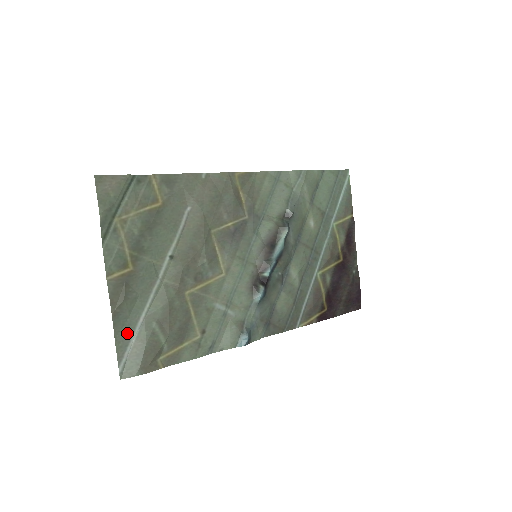
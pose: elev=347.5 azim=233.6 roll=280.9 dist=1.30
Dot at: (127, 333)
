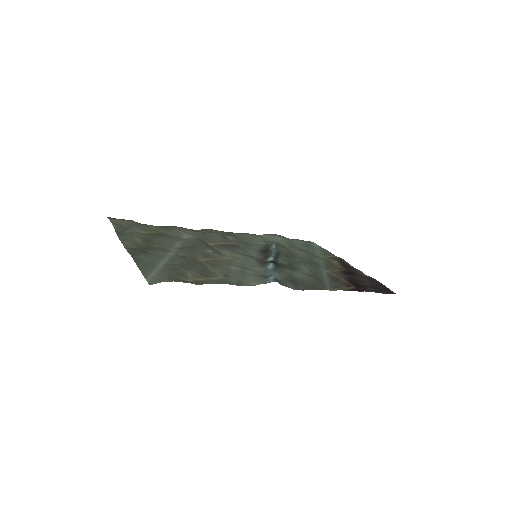
Dot at: (149, 268)
